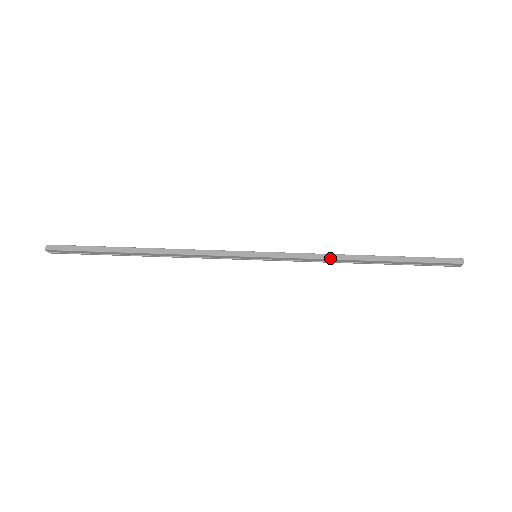
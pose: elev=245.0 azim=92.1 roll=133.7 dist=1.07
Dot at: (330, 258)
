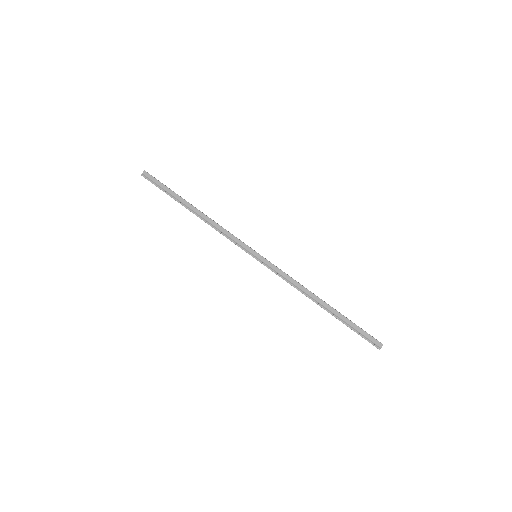
Dot at: occluded
